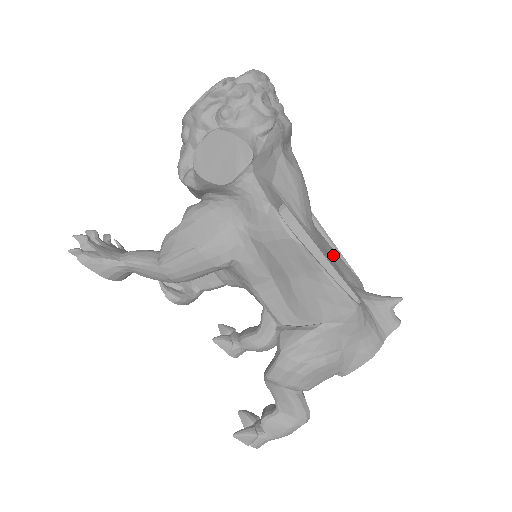
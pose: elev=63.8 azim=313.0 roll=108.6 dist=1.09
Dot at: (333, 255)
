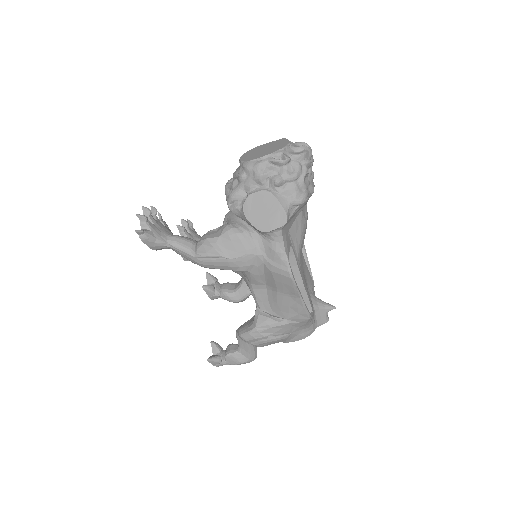
Dot at: (305, 270)
